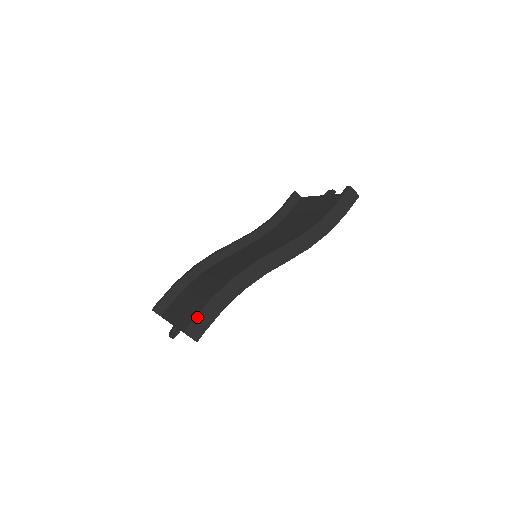
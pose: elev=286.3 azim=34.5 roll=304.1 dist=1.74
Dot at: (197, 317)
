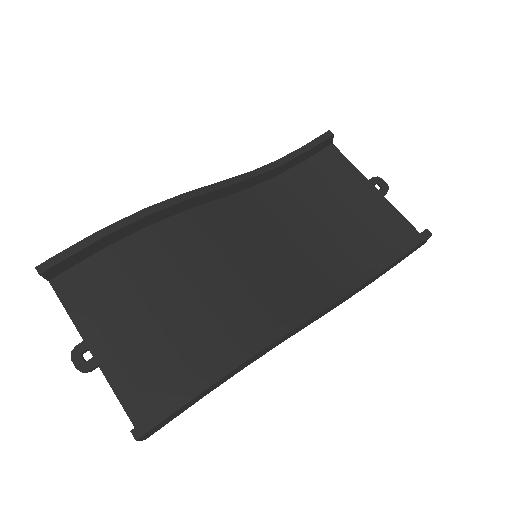
Dot at: (168, 417)
